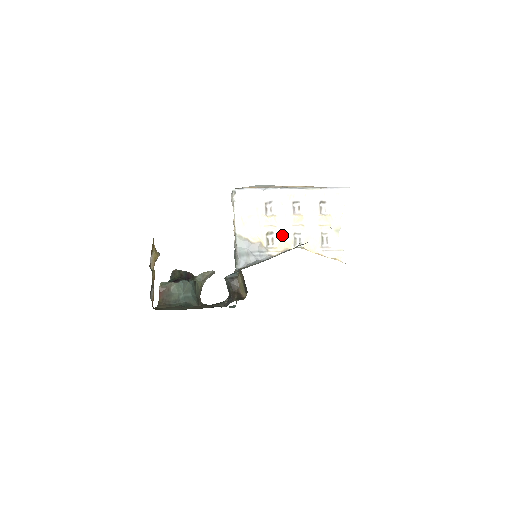
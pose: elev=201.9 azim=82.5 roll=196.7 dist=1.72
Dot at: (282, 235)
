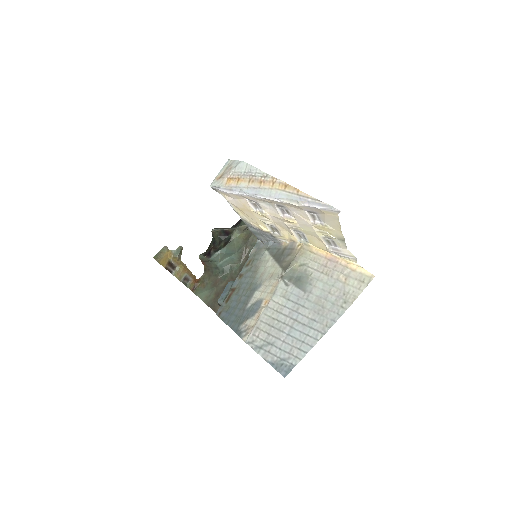
Dot at: (283, 228)
